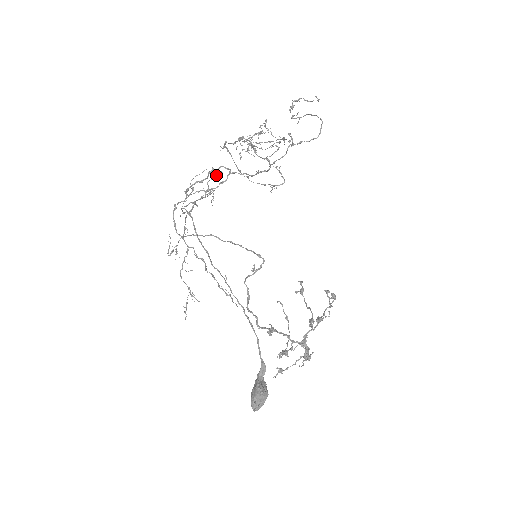
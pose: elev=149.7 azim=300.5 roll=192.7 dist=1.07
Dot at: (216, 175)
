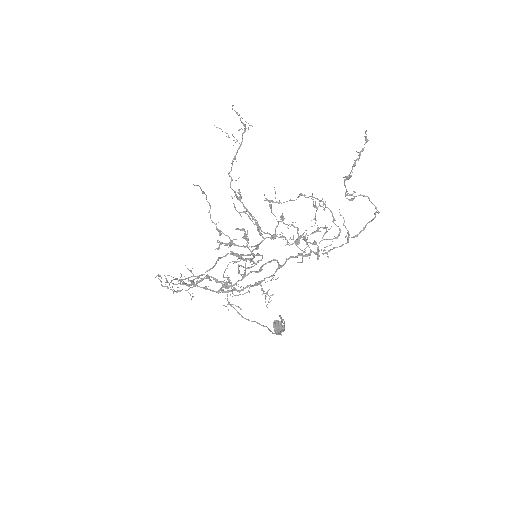
Dot at: occluded
